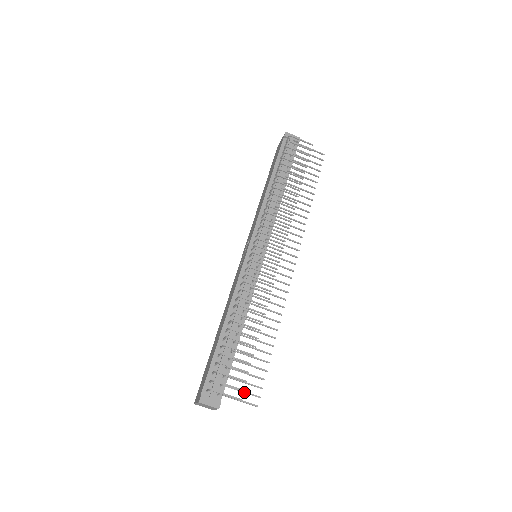
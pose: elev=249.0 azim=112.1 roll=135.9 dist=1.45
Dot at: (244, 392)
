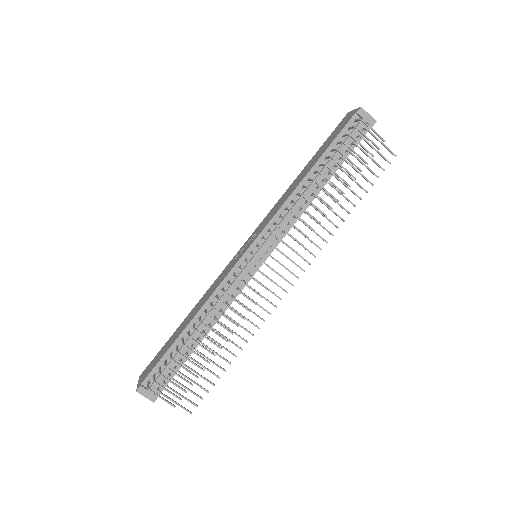
Dot at: (183, 397)
